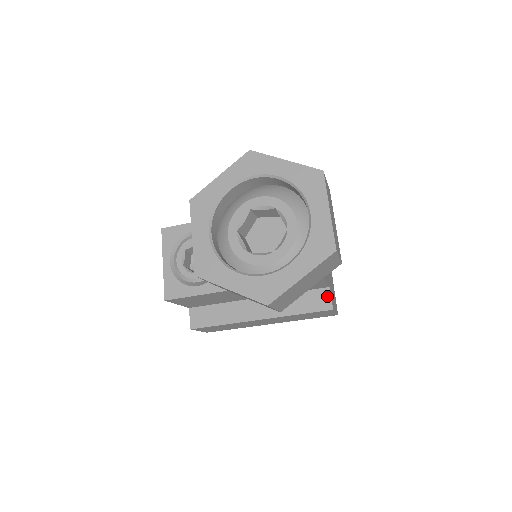
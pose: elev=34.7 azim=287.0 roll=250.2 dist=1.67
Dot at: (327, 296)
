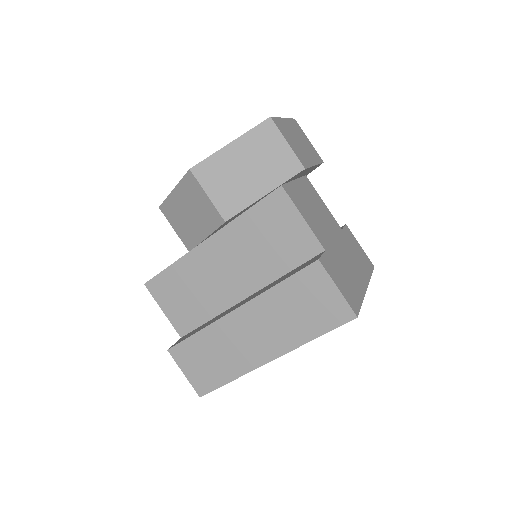
Dot at: (318, 256)
